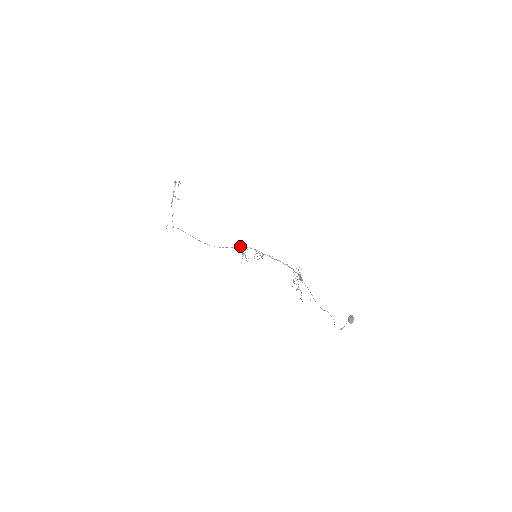
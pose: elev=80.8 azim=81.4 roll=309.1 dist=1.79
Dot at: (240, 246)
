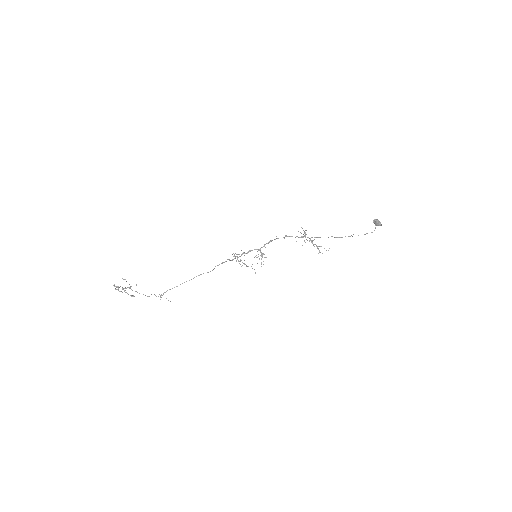
Dot at: occluded
